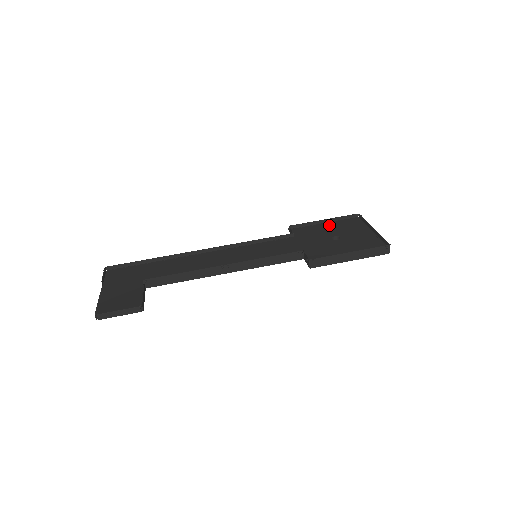
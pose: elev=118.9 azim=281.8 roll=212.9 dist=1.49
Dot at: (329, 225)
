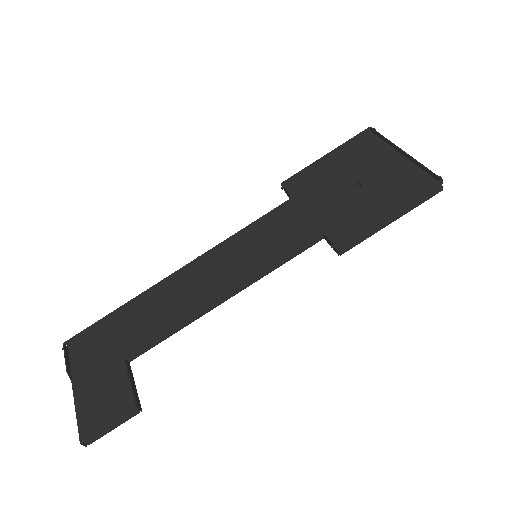
Dot at: (335, 162)
